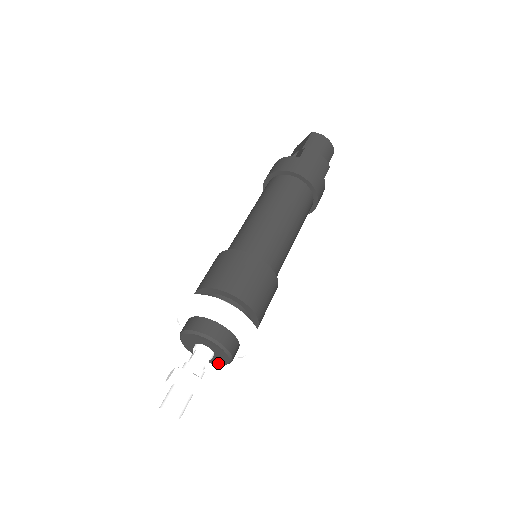
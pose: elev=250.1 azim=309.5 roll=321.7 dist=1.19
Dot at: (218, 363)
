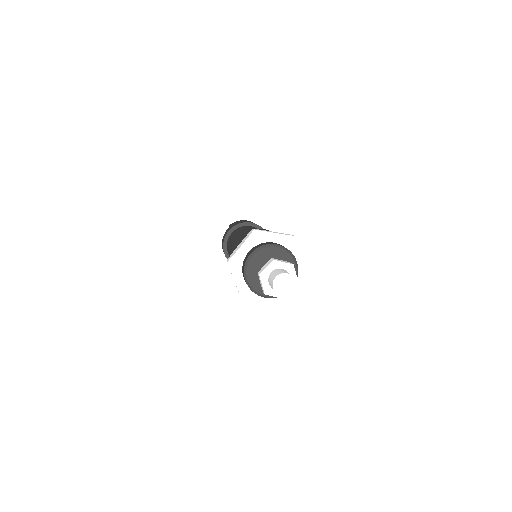
Dot at: occluded
